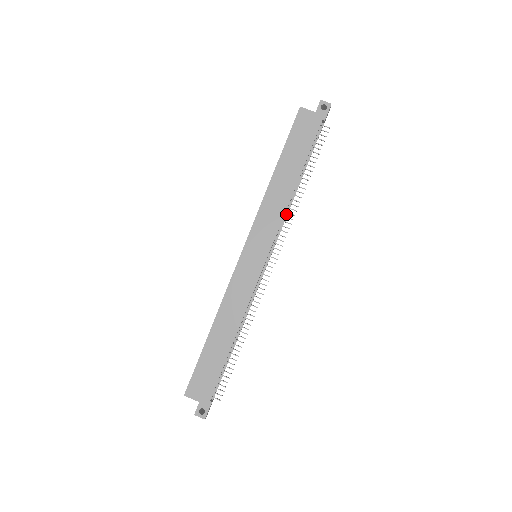
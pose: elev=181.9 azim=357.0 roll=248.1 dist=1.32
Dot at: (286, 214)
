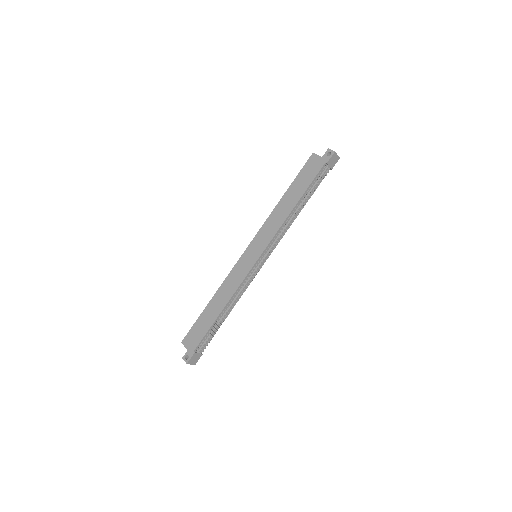
Dot at: (284, 229)
